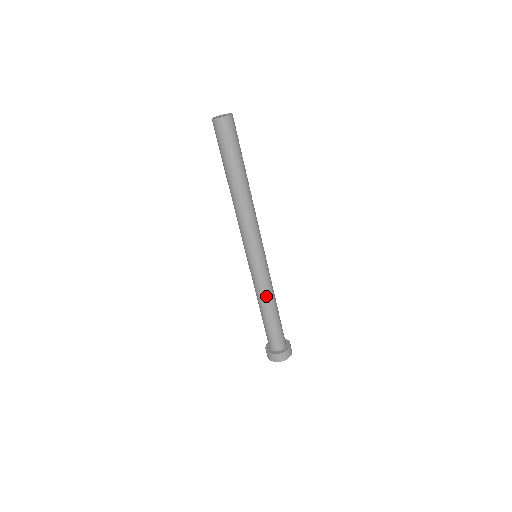
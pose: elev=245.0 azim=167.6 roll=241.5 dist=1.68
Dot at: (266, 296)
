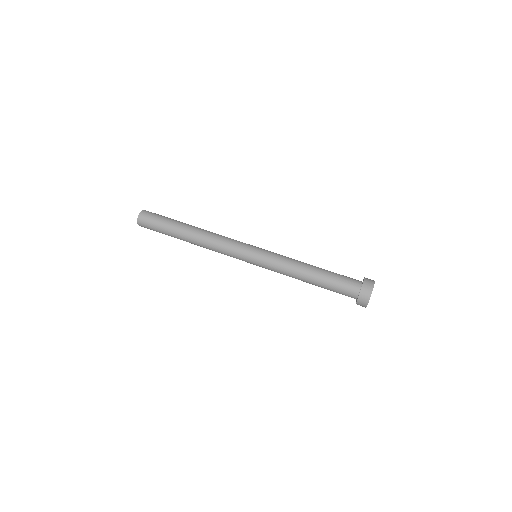
Dot at: (292, 271)
